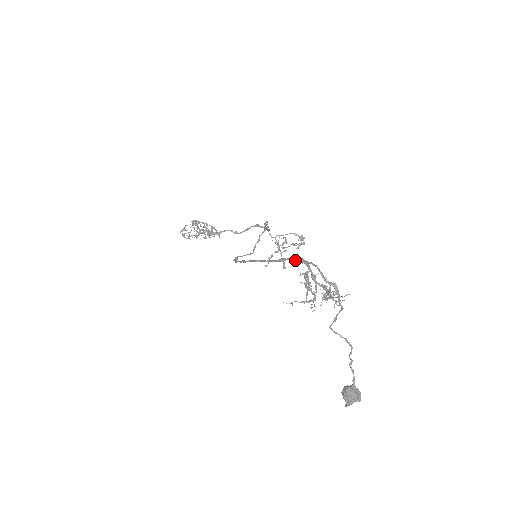
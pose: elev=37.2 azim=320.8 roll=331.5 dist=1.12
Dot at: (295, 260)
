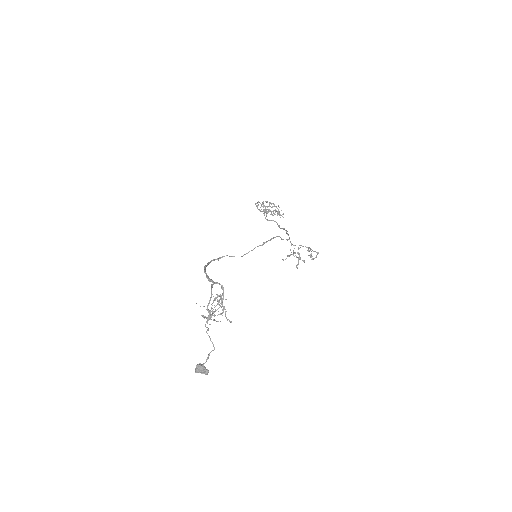
Dot at: (212, 286)
